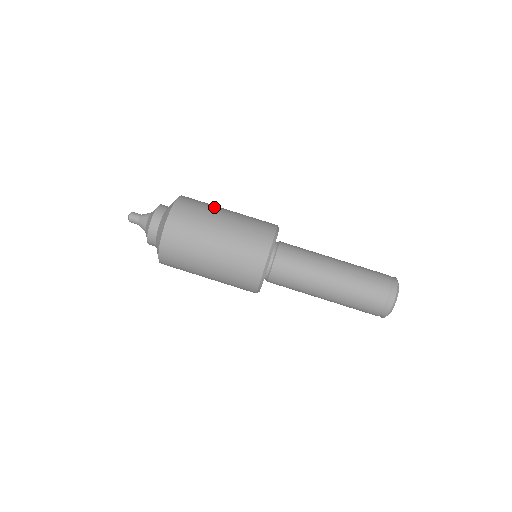
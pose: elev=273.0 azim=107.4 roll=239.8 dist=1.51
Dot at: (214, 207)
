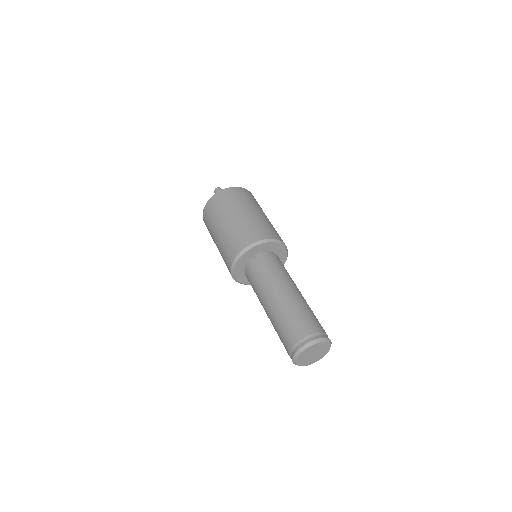
Dot at: occluded
